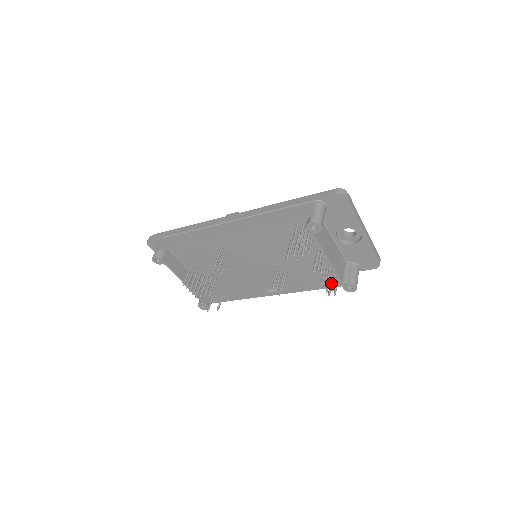
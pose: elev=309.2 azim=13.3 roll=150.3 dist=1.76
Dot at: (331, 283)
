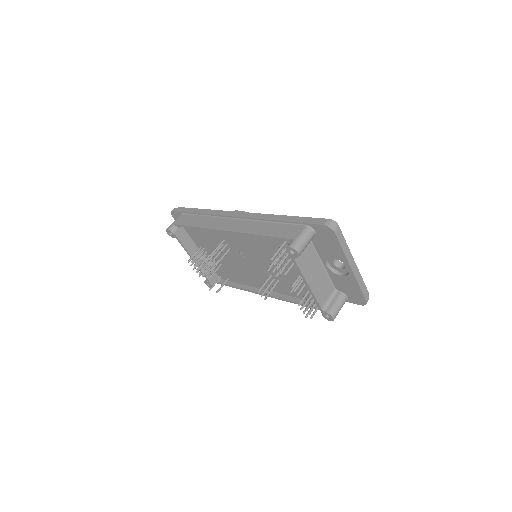
Dot at: (309, 306)
